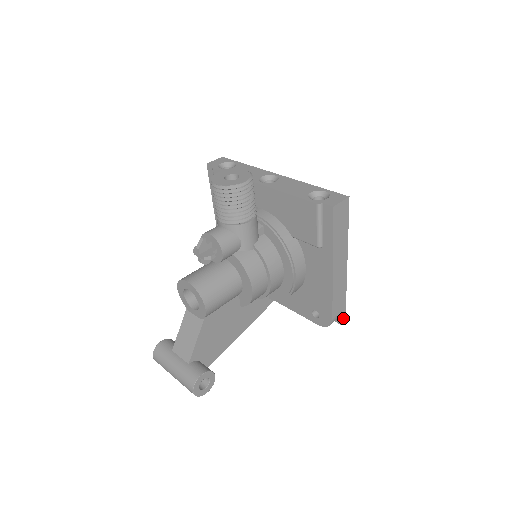
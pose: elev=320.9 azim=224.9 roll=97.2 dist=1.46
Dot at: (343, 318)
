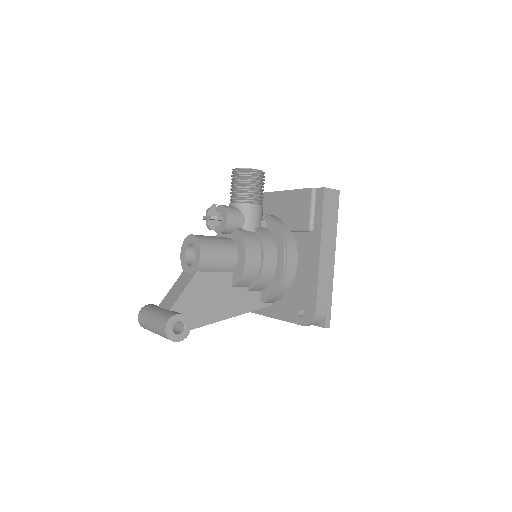
Dot at: (327, 321)
